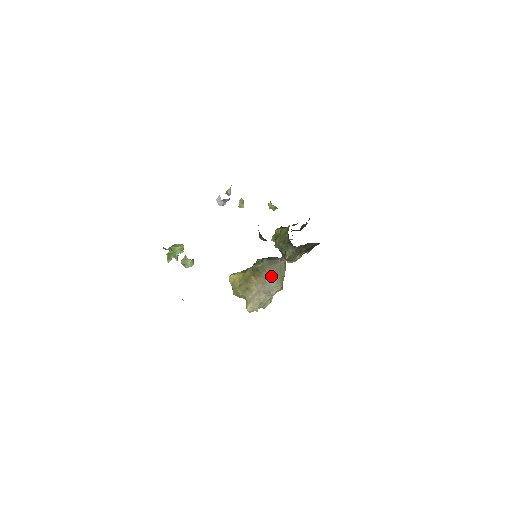
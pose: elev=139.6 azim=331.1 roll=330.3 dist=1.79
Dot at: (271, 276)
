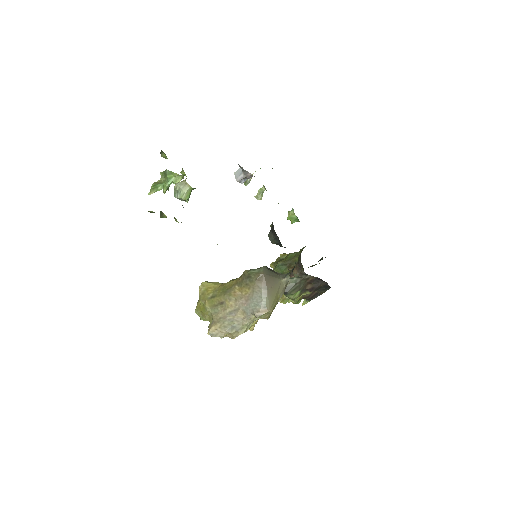
Dot at: (264, 290)
